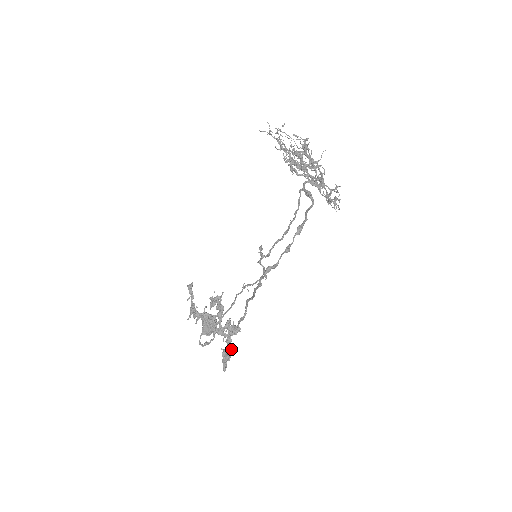
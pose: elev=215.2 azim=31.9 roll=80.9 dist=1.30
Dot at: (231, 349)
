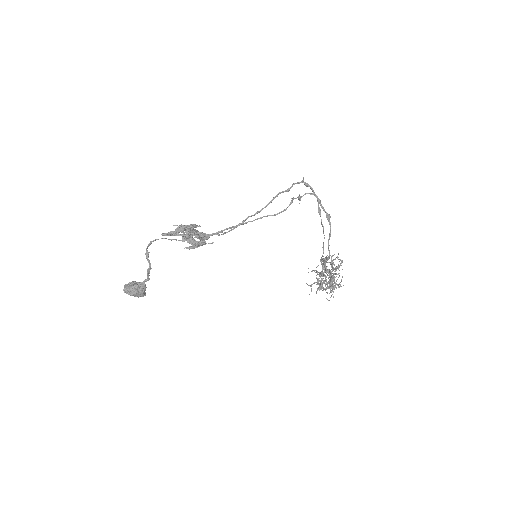
Dot at: (187, 235)
